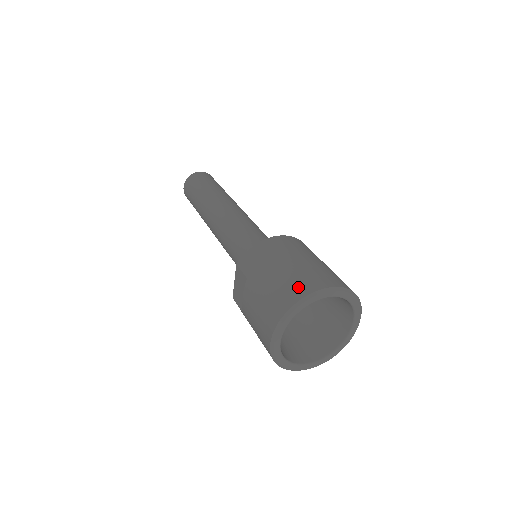
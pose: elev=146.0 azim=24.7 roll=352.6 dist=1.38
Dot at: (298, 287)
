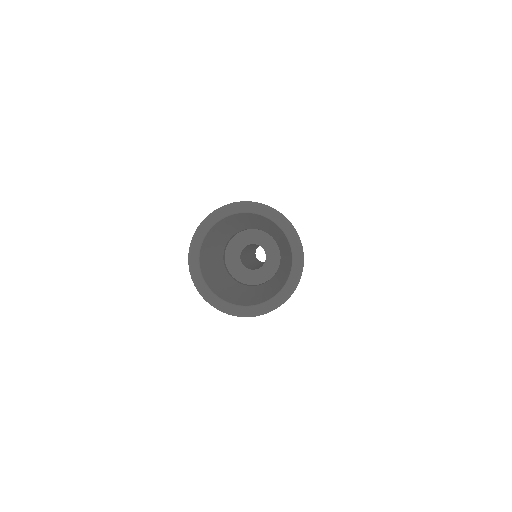
Dot at: occluded
